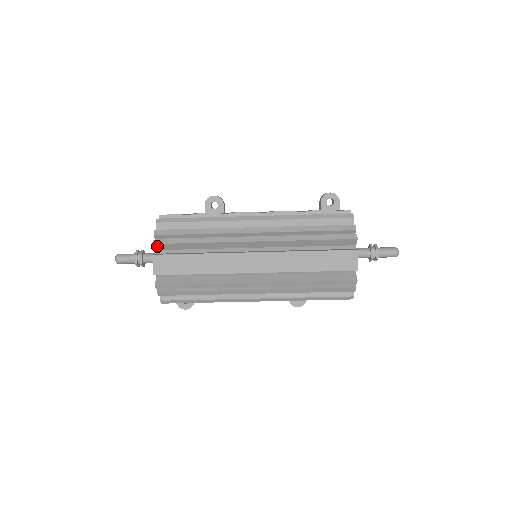
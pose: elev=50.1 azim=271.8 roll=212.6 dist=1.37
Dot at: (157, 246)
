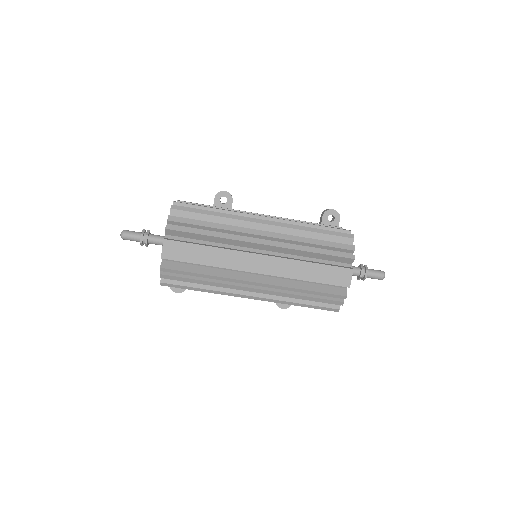
Dot at: (169, 231)
